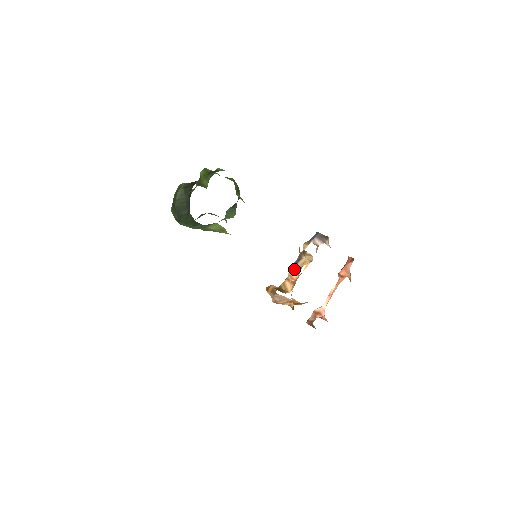
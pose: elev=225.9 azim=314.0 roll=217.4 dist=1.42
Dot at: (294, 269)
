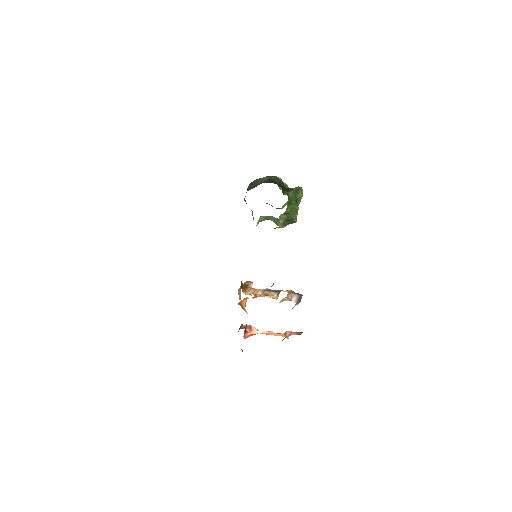
Dot at: (266, 291)
